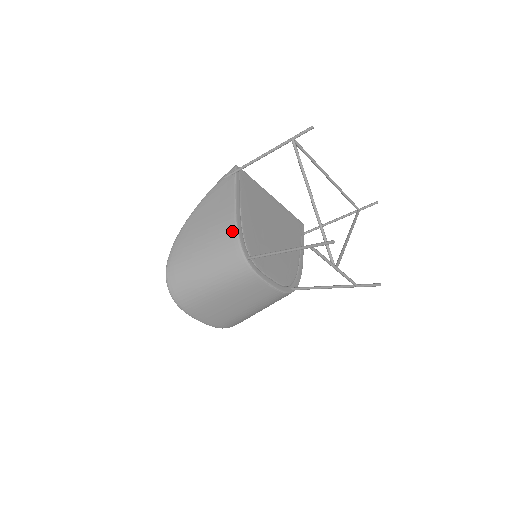
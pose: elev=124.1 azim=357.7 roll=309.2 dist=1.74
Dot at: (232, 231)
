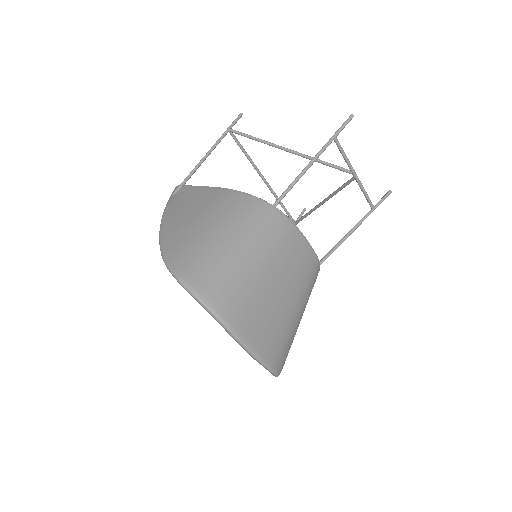
Dot at: (235, 194)
